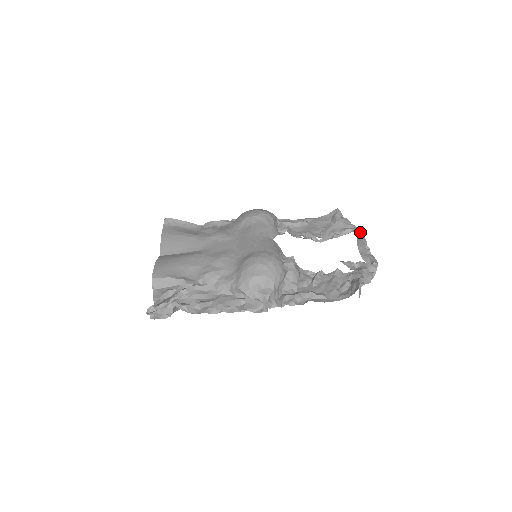
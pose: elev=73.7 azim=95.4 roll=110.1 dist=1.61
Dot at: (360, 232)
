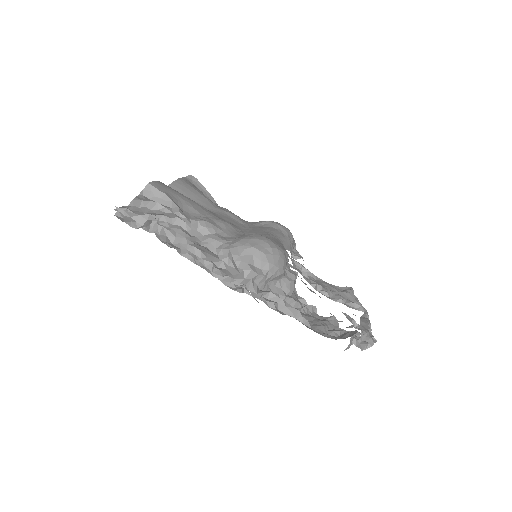
Dot at: (366, 315)
